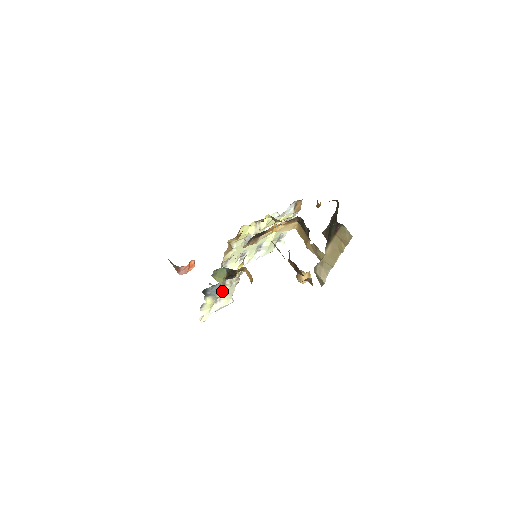
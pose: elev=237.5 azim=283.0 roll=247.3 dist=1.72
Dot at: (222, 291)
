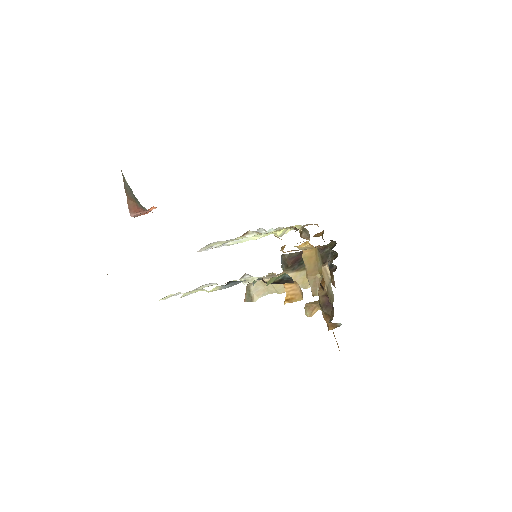
Dot at: (225, 283)
